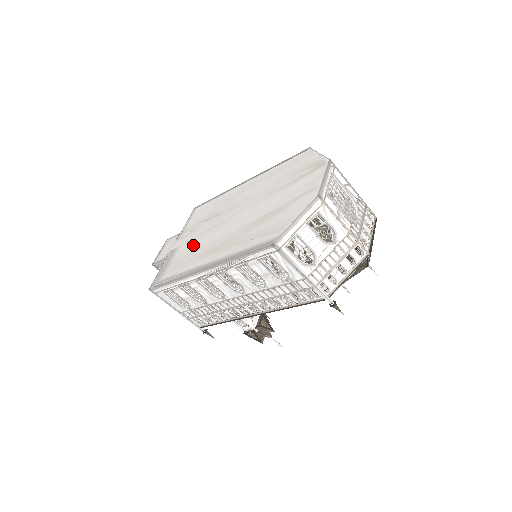
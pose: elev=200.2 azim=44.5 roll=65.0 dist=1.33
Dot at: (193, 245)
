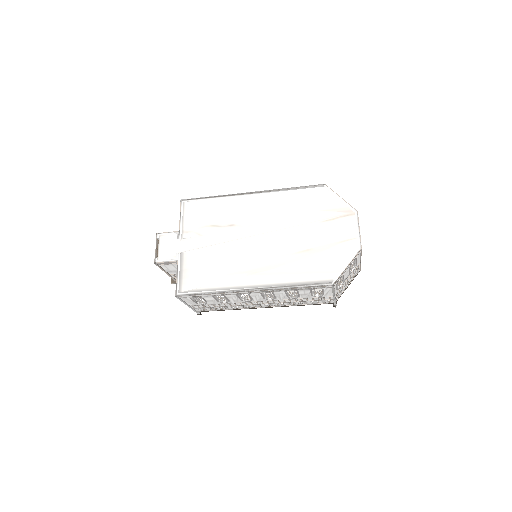
Dot at: (217, 256)
